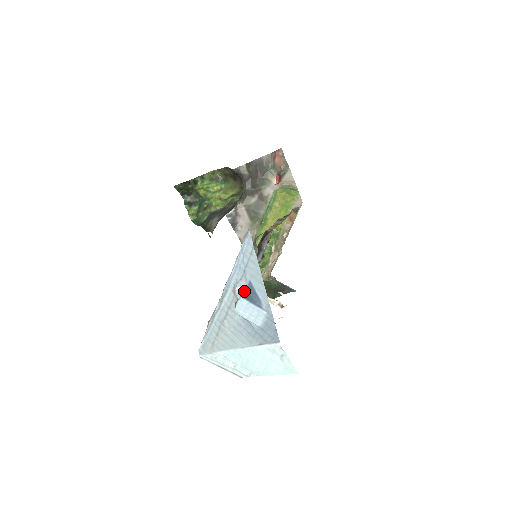
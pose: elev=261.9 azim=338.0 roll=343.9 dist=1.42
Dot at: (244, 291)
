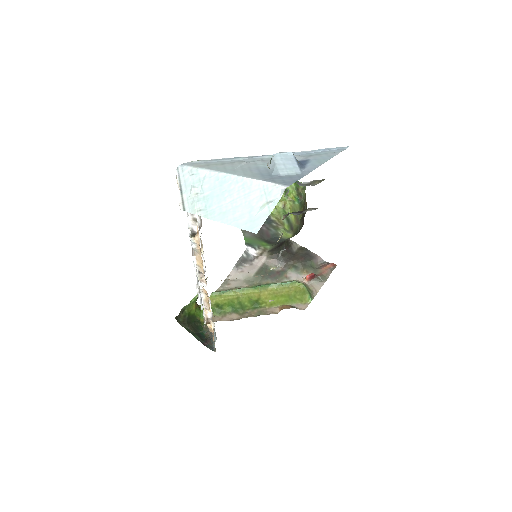
Dot at: occluded
